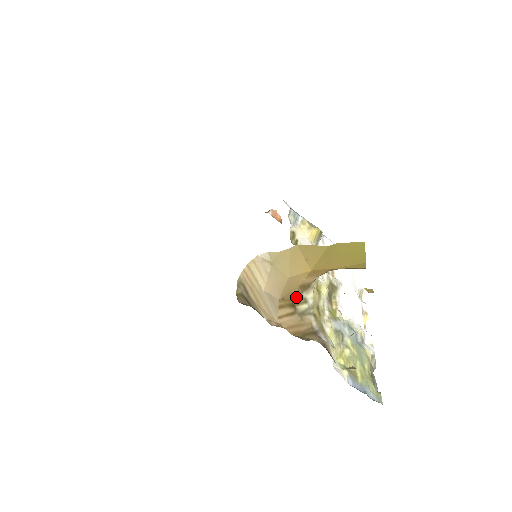
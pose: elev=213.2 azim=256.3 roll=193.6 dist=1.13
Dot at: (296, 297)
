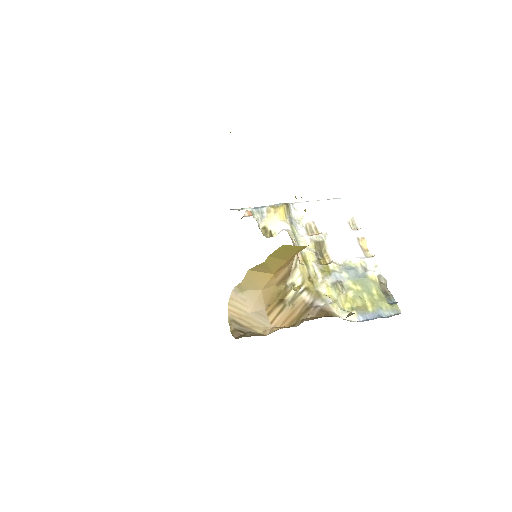
Dot at: (281, 292)
